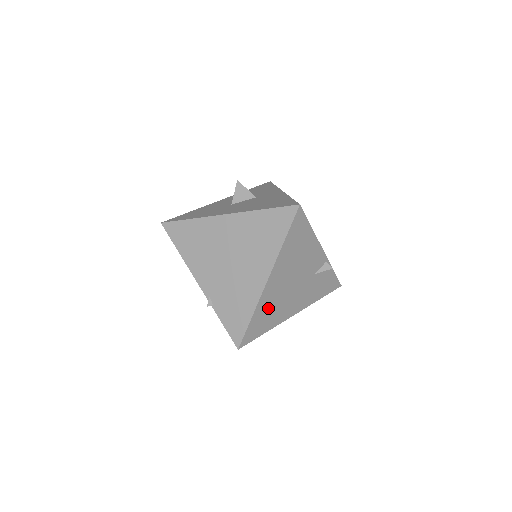
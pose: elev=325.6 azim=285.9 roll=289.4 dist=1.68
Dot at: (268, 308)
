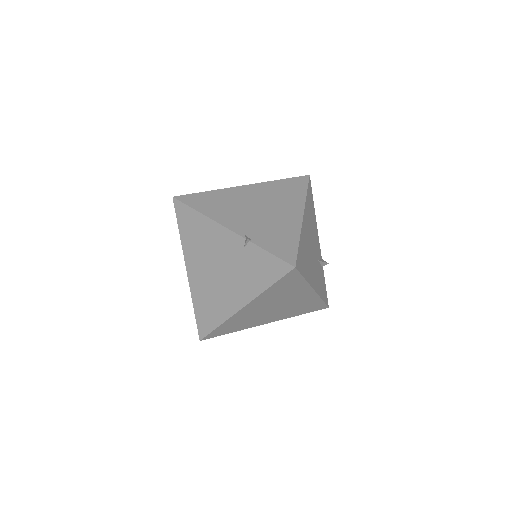
Dot at: (304, 249)
